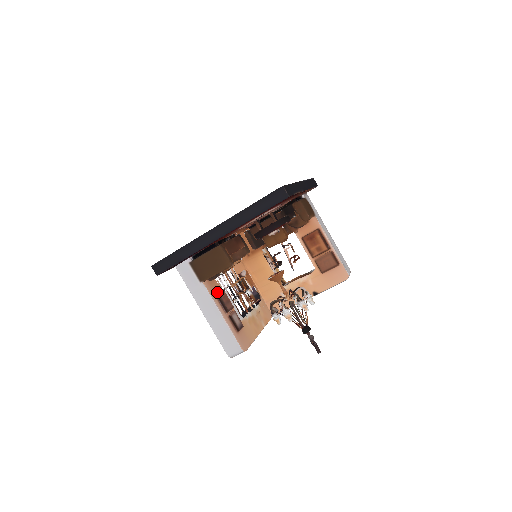
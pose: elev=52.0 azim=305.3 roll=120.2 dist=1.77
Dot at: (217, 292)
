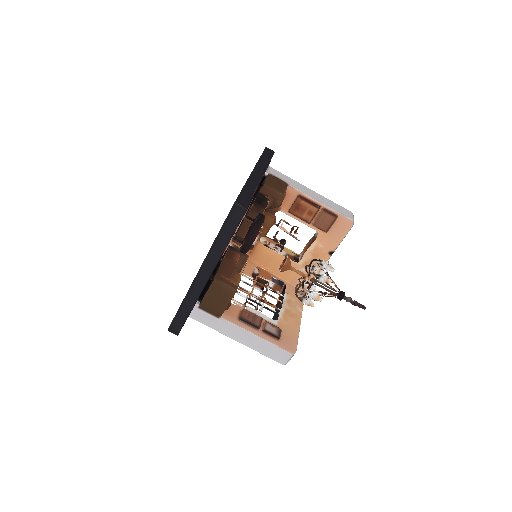
Dot at: (239, 317)
